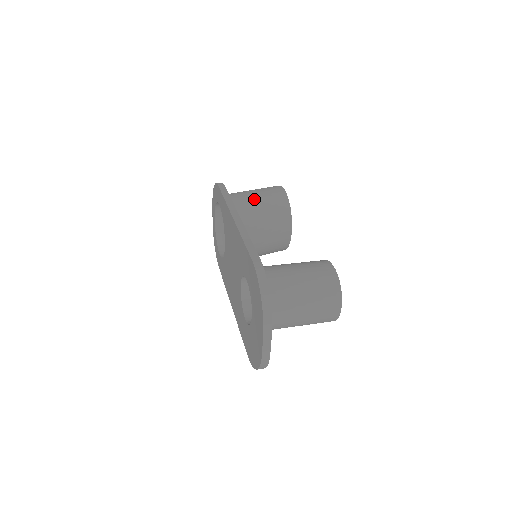
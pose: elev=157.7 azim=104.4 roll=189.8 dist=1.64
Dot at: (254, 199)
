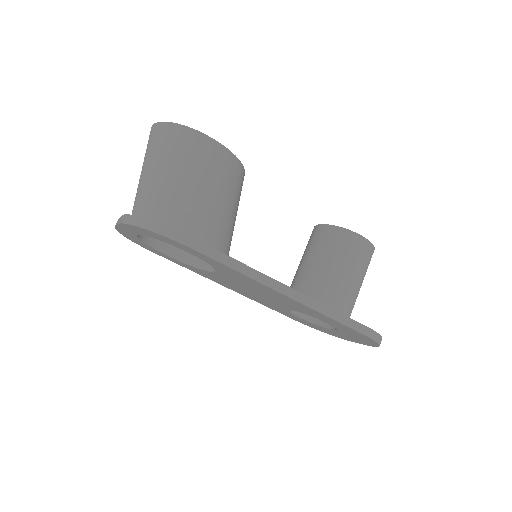
Dot at: (216, 205)
